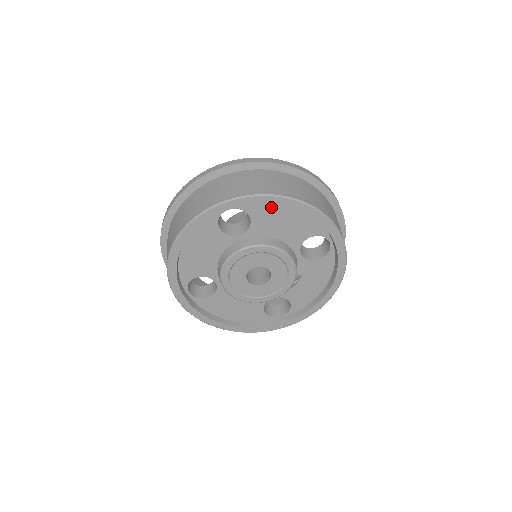
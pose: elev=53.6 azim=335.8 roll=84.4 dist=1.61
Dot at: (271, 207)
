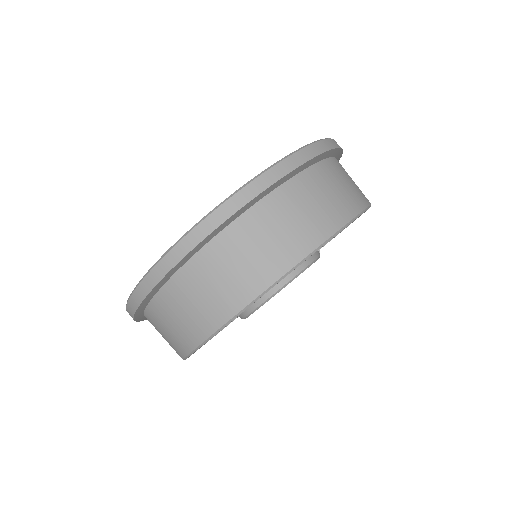
Dot at: occluded
